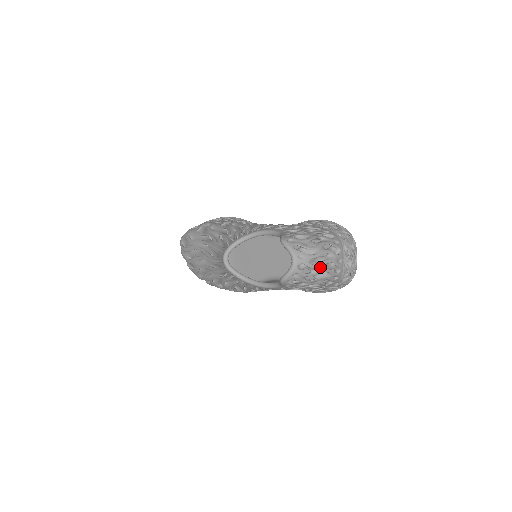
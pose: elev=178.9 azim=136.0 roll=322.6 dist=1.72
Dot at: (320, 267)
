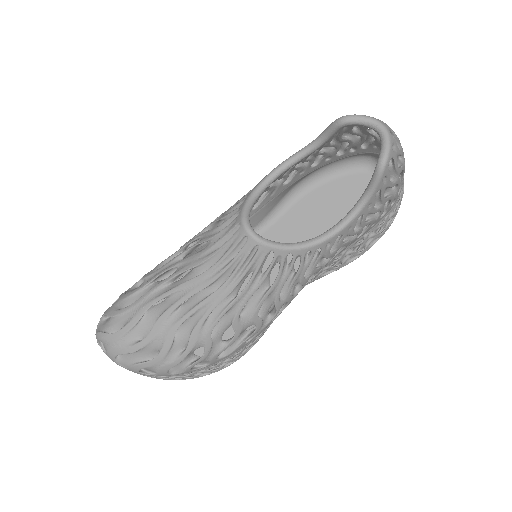
Dot at: occluded
